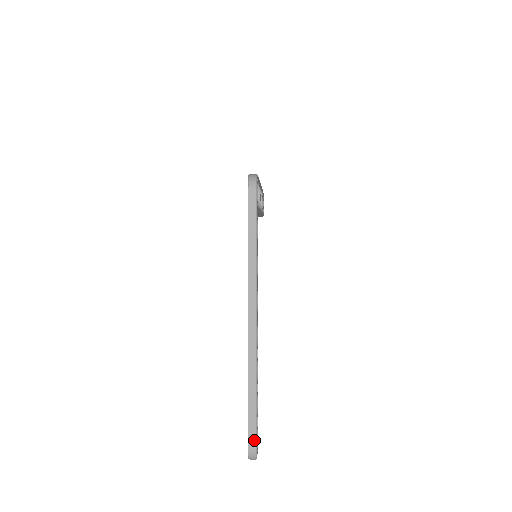
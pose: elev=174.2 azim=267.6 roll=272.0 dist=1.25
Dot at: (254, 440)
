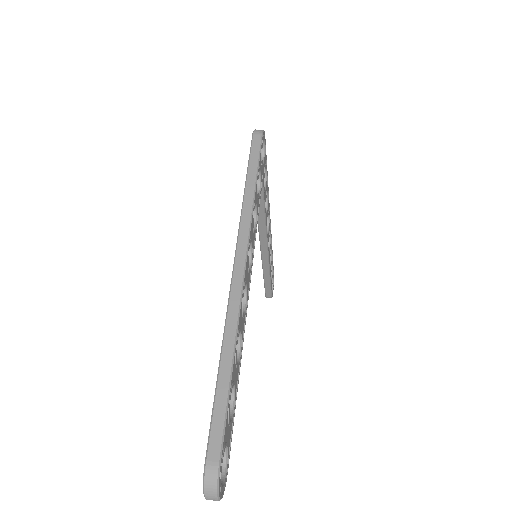
Dot at: (218, 444)
